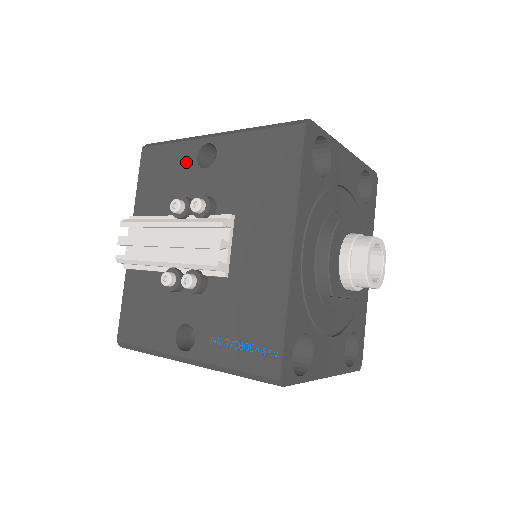
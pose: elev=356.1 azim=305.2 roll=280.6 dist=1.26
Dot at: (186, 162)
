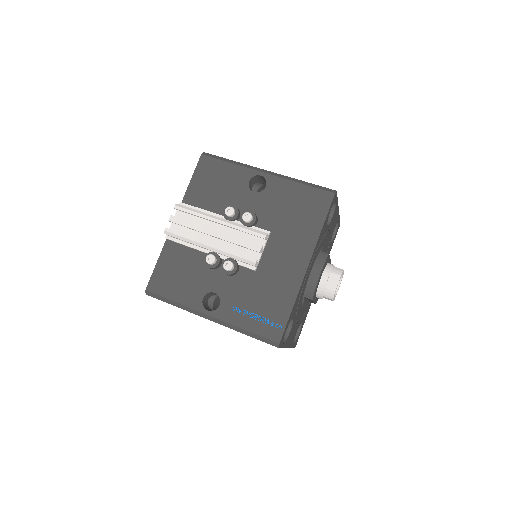
Dot at: (239, 181)
